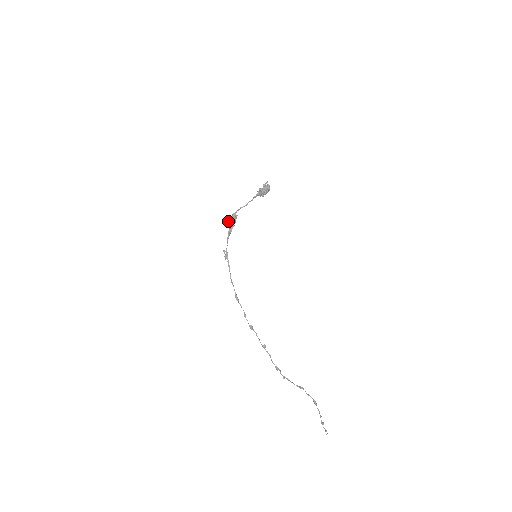
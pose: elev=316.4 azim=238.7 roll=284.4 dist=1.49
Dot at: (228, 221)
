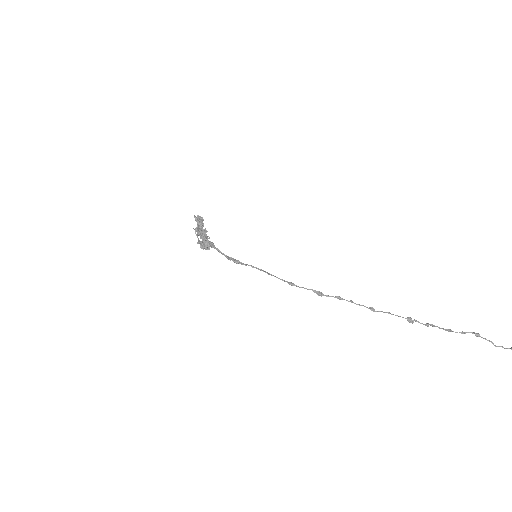
Dot at: (200, 244)
